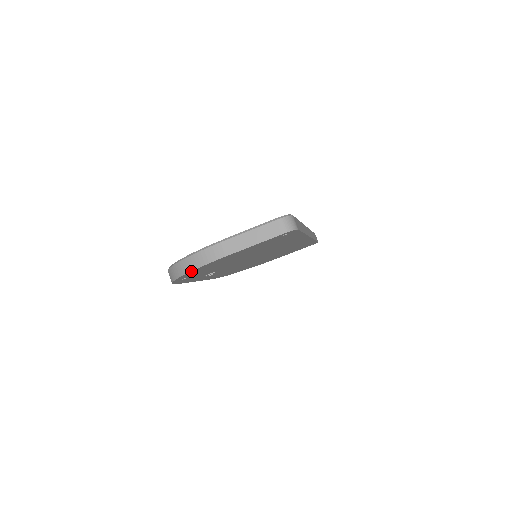
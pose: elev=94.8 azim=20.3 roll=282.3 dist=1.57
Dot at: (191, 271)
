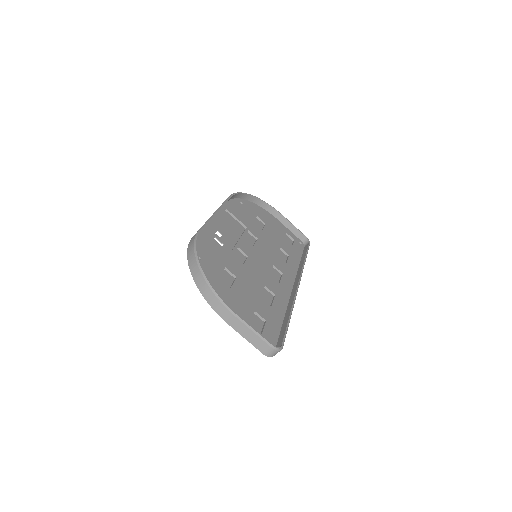
Dot at: (201, 292)
